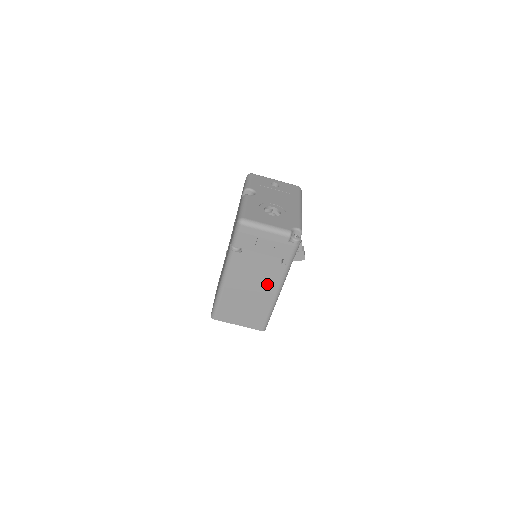
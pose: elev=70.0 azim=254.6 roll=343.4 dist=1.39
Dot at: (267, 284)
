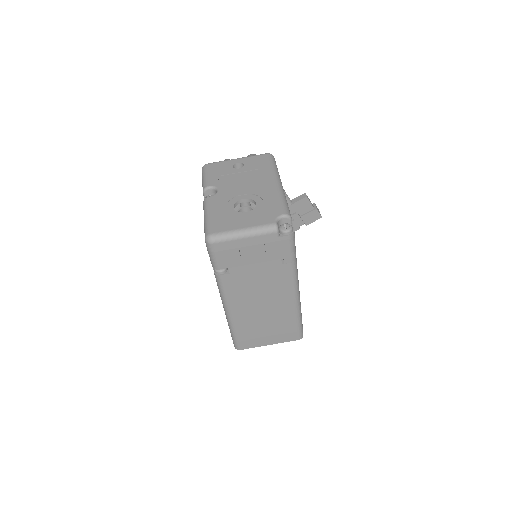
Dot at: (279, 292)
